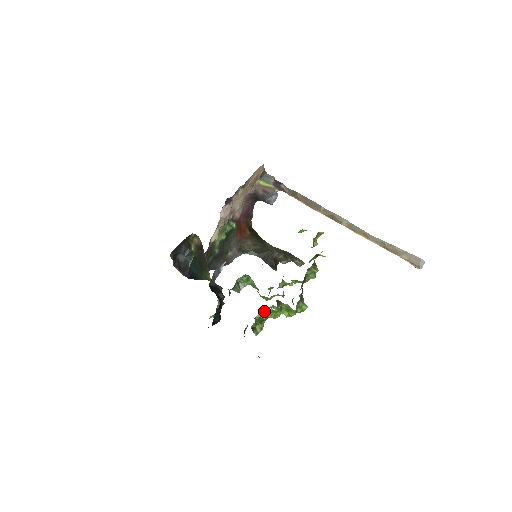
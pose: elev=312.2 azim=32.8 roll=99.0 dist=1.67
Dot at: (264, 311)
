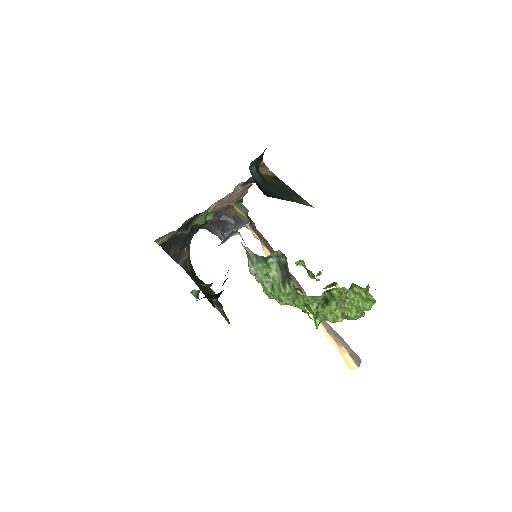
Dot at: (328, 293)
